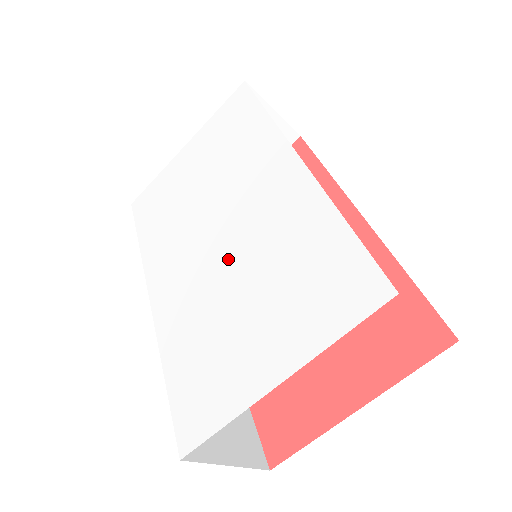
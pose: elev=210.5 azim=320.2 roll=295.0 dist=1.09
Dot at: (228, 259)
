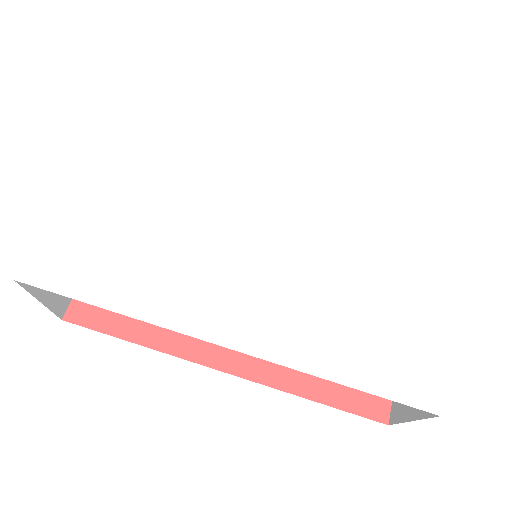
Dot at: (302, 242)
